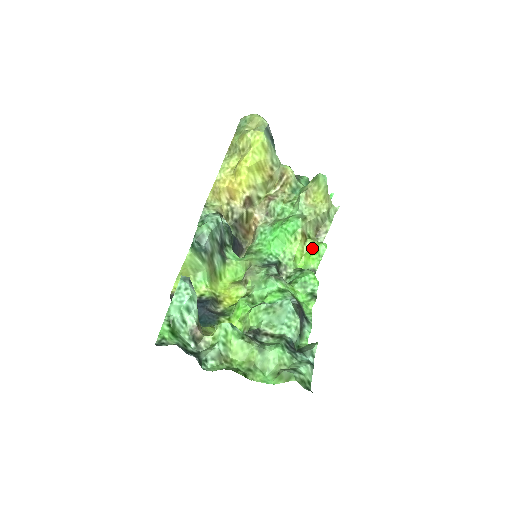
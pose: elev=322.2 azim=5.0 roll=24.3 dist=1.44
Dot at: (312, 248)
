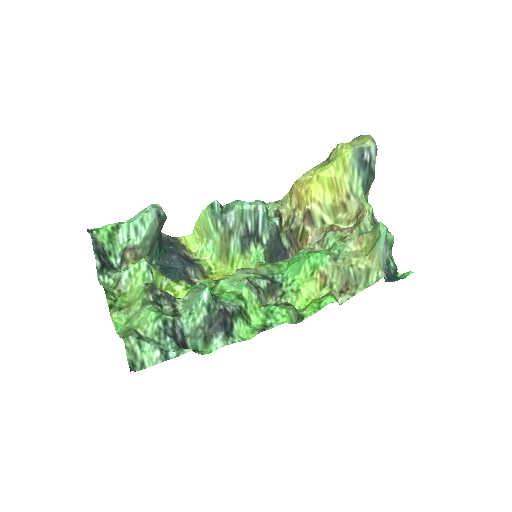
Dot at: (322, 297)
